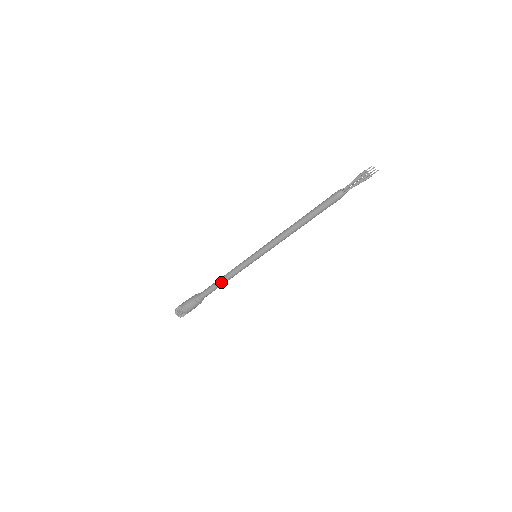
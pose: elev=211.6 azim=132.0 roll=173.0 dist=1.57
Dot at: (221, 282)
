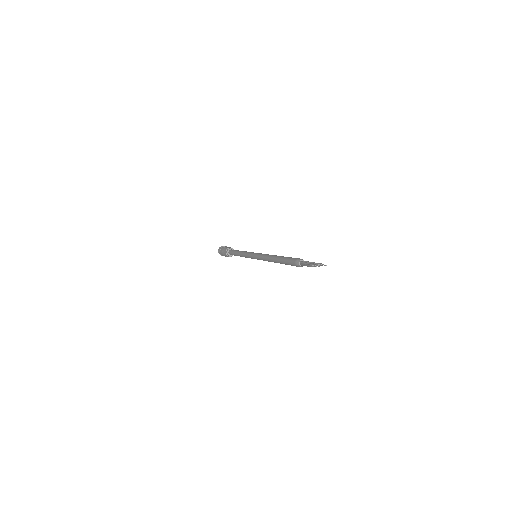
Dot at: occluded
